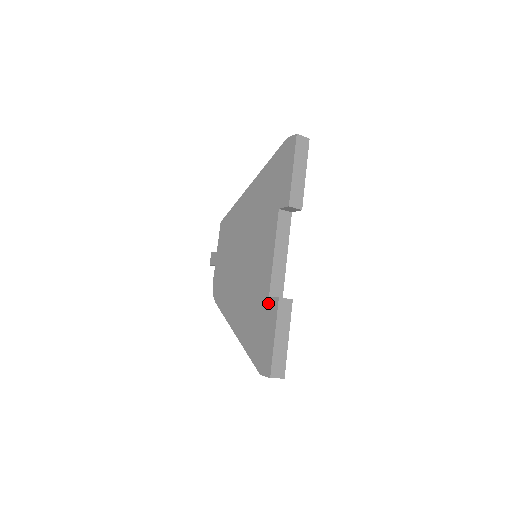
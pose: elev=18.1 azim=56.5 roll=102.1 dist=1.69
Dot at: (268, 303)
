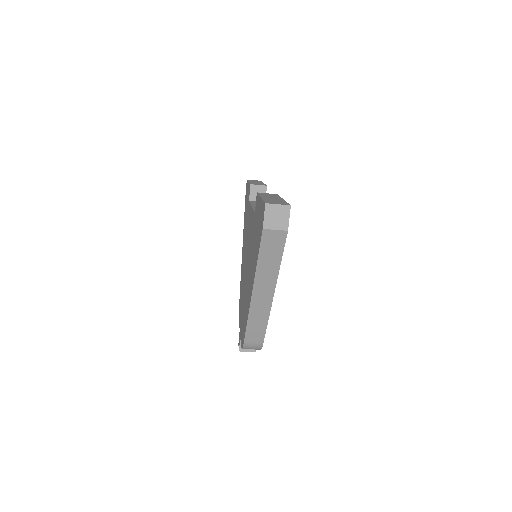
Dot at: (255, 214)
